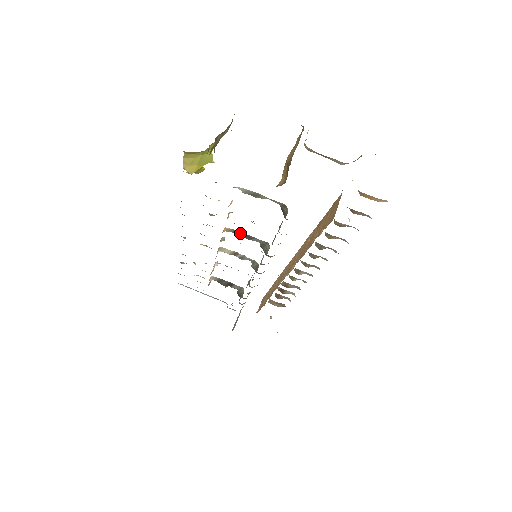
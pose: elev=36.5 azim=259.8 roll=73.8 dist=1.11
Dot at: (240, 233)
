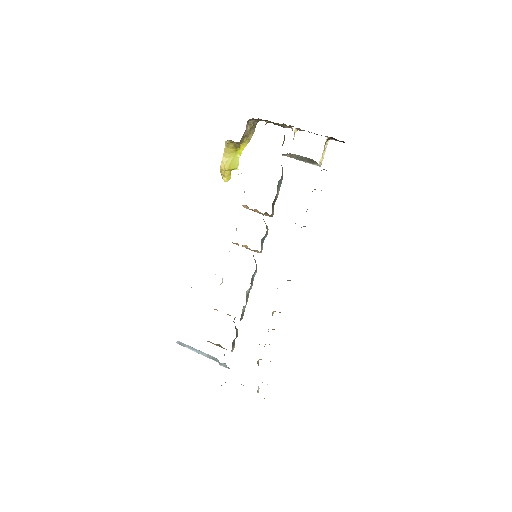
Dot at: occluded
